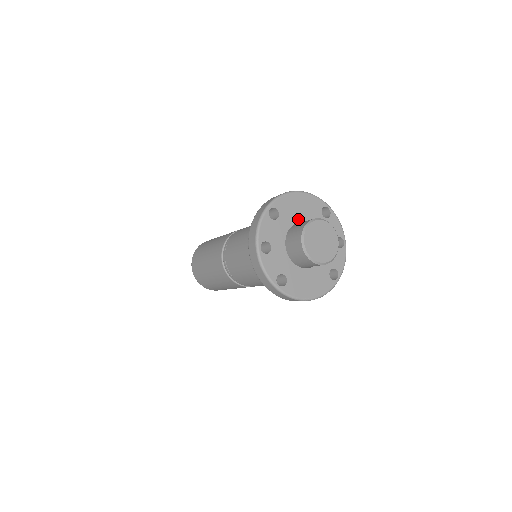
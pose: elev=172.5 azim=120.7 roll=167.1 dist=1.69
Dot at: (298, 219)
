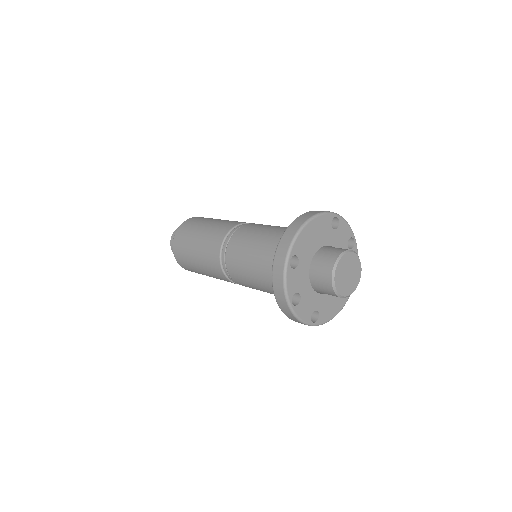
Dot at: (315, 250)
